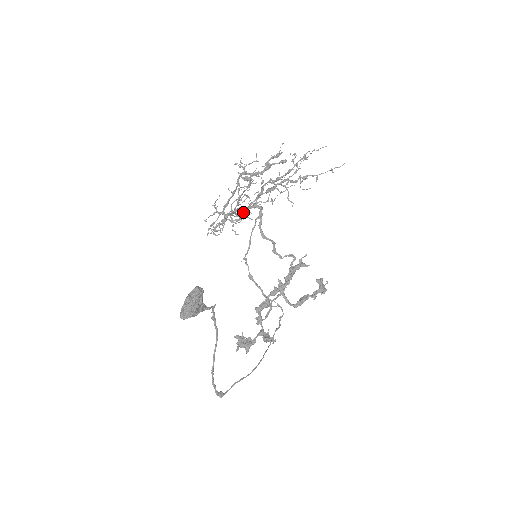
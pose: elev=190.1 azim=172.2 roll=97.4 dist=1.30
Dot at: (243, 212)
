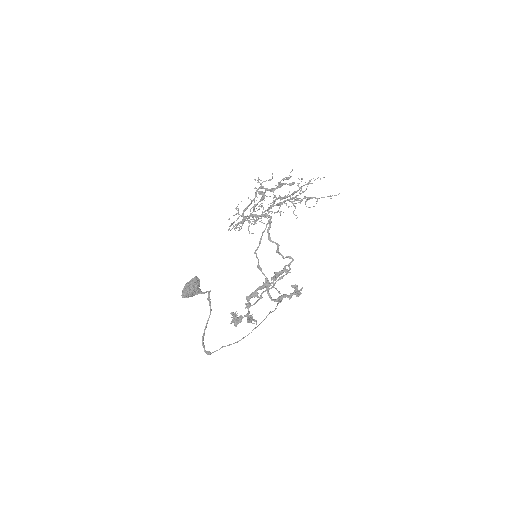
Dot at: (256, 218)
